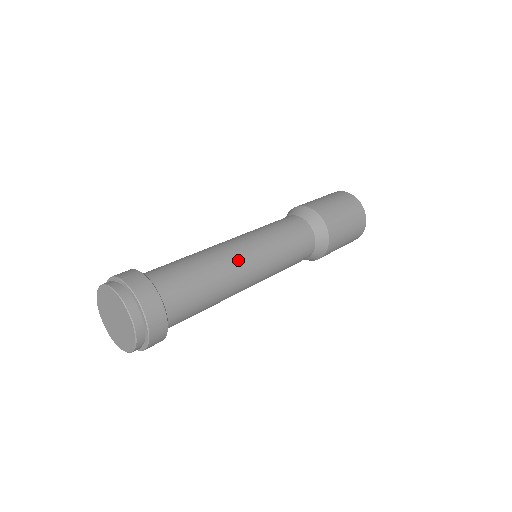
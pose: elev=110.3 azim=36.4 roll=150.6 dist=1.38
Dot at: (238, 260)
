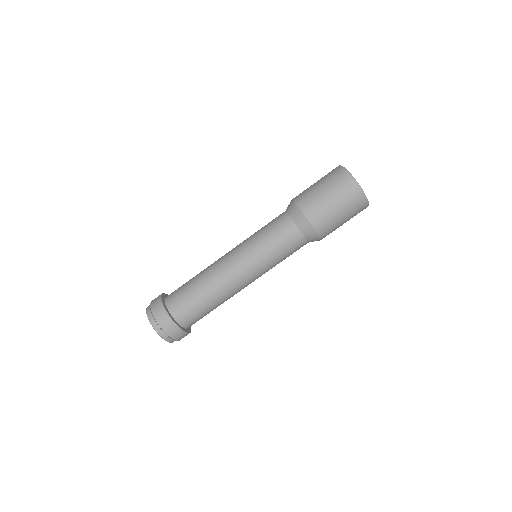
Dot at: (228, 277)
